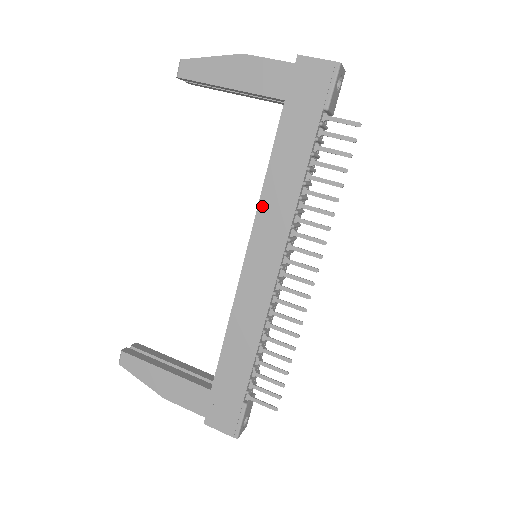
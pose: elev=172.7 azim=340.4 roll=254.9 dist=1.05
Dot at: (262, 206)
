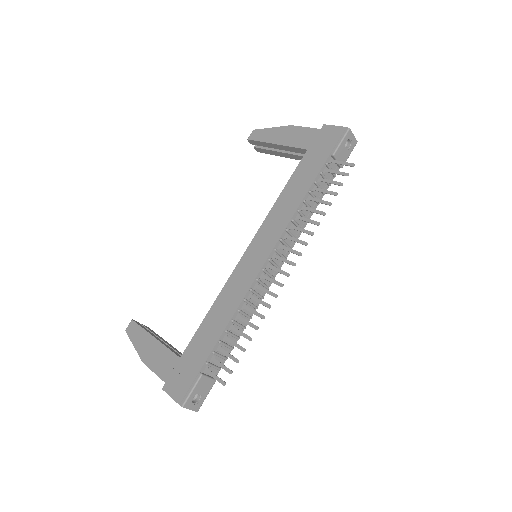
Dot at: (270, 215)
